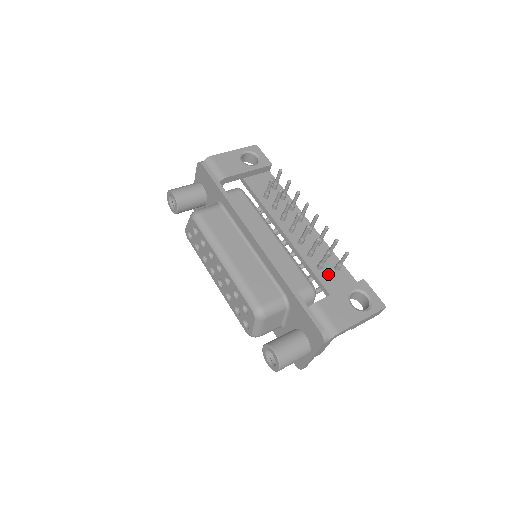
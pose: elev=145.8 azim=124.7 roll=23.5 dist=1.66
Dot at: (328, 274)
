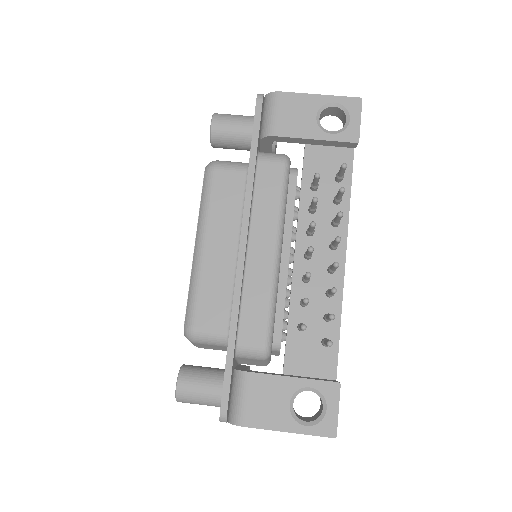
Dot at: (305, 342)
